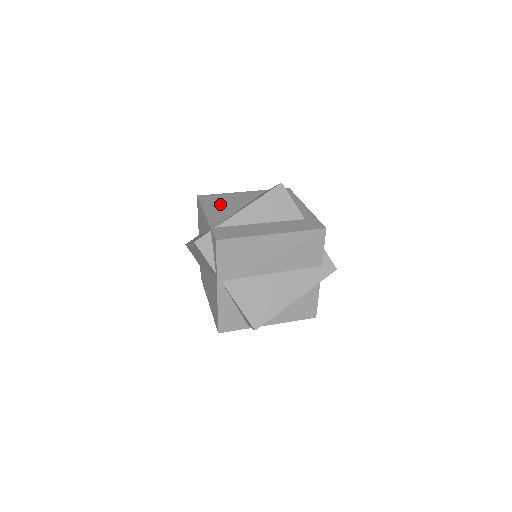
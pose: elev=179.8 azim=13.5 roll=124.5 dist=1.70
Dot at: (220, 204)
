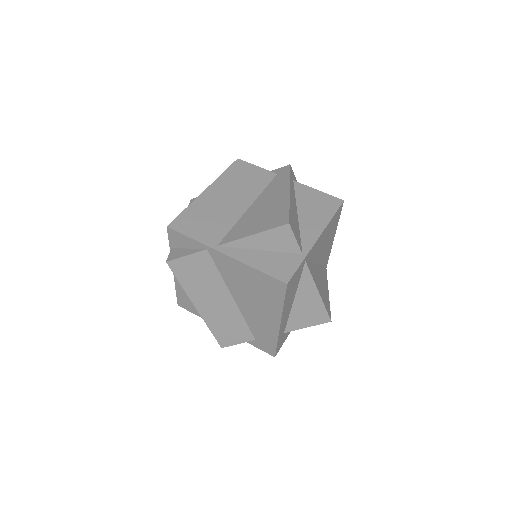
Dot at: occluded
